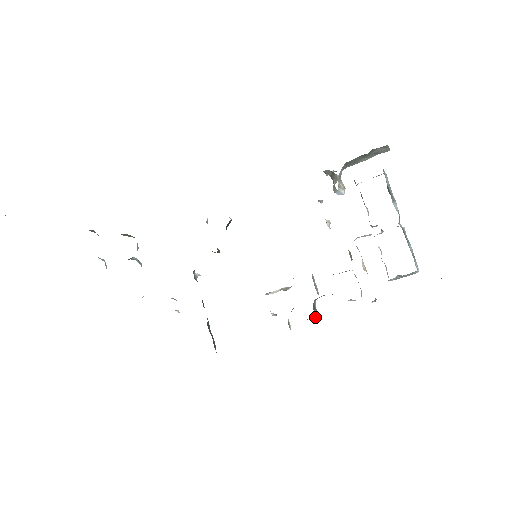
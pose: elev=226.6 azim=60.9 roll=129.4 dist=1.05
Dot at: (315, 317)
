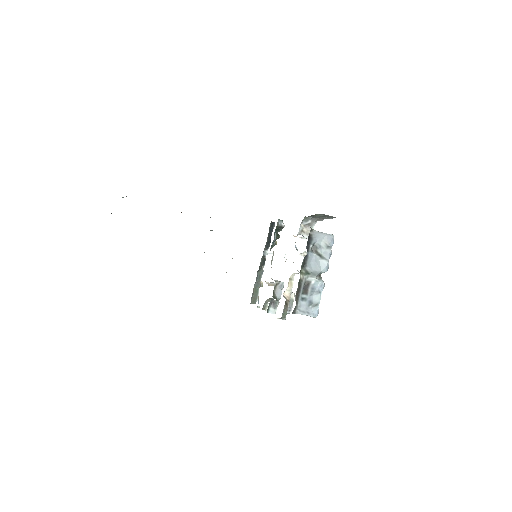
Dot at: (269, 310)
